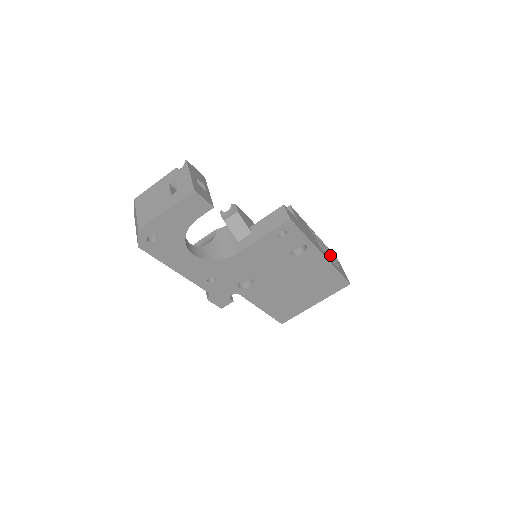
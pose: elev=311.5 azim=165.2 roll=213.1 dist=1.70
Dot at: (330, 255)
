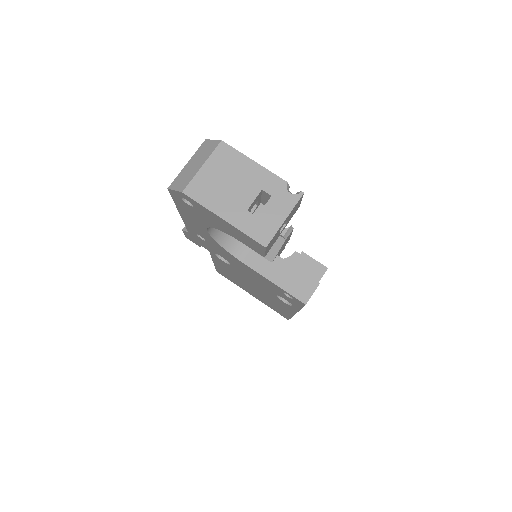
Dot at: occluded
